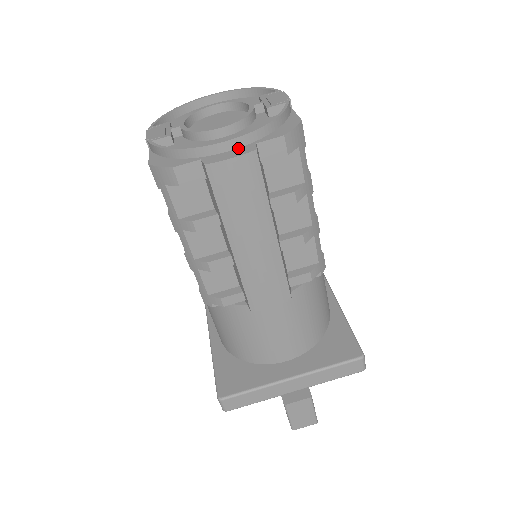
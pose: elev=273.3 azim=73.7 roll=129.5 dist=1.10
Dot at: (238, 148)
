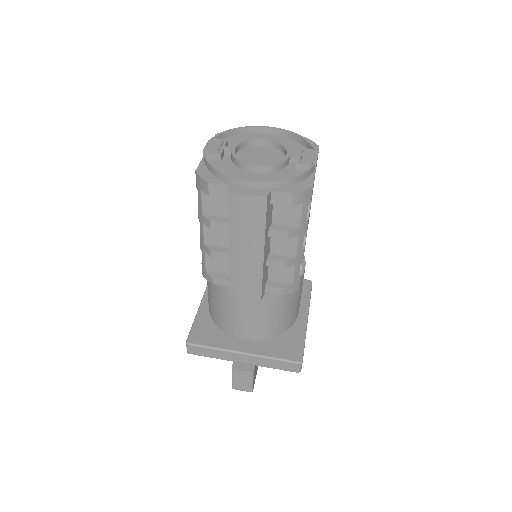
Dot at: (257, 188)
